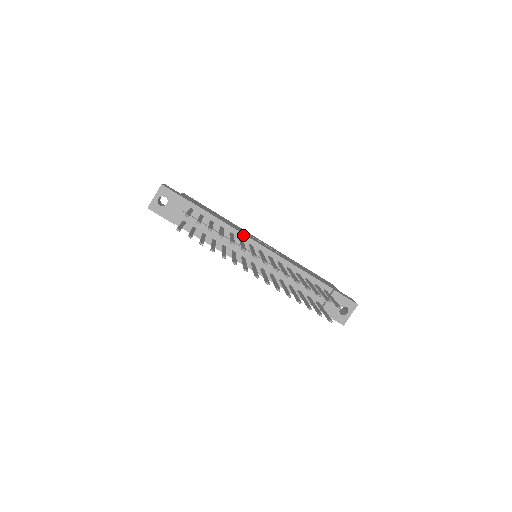
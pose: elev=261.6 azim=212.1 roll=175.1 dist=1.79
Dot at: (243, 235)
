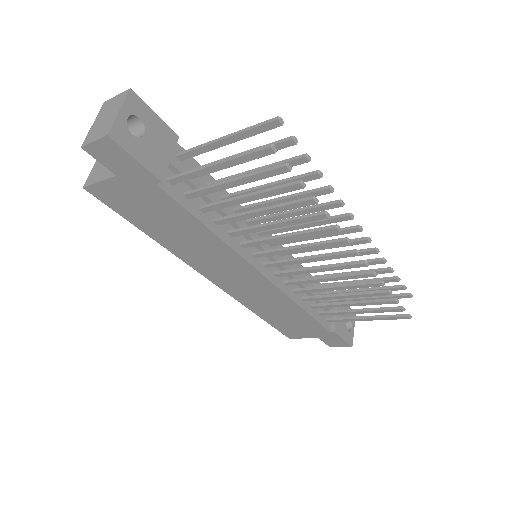
Dot at: occluded
